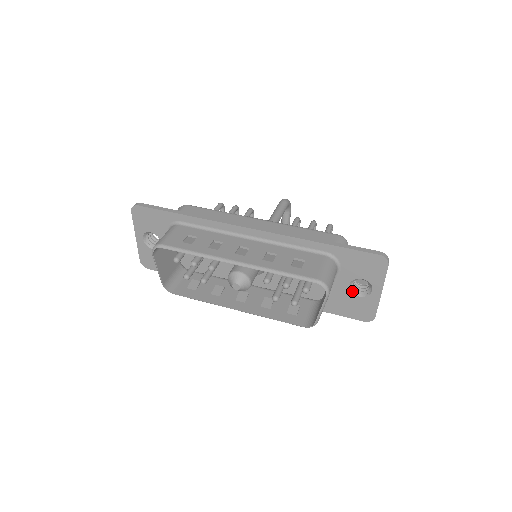
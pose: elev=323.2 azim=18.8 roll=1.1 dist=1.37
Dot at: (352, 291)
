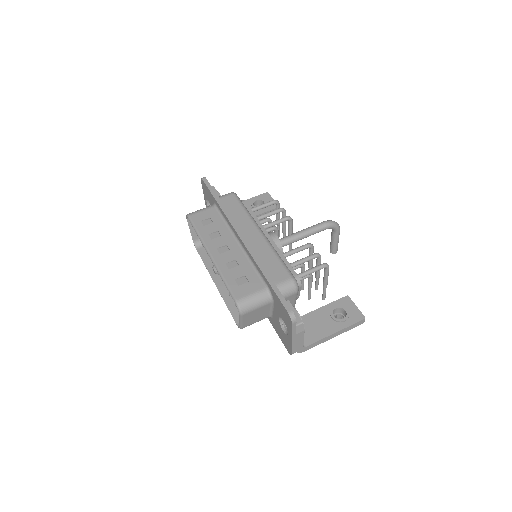
Dot at: (281, 324)
